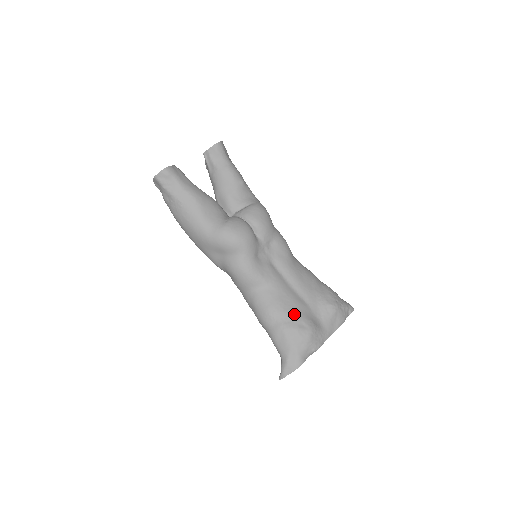
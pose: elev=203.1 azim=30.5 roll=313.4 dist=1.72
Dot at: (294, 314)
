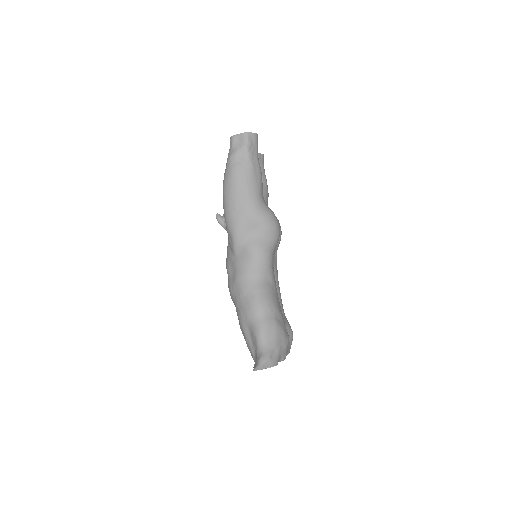
Dot at: (282, 318)
